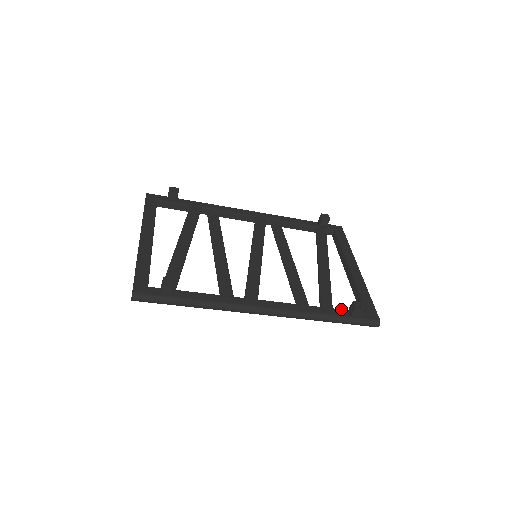
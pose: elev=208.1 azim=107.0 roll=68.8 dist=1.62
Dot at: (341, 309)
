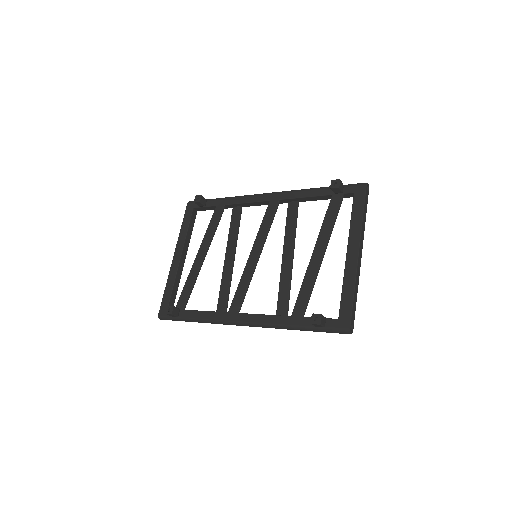
Dot at: occluded
